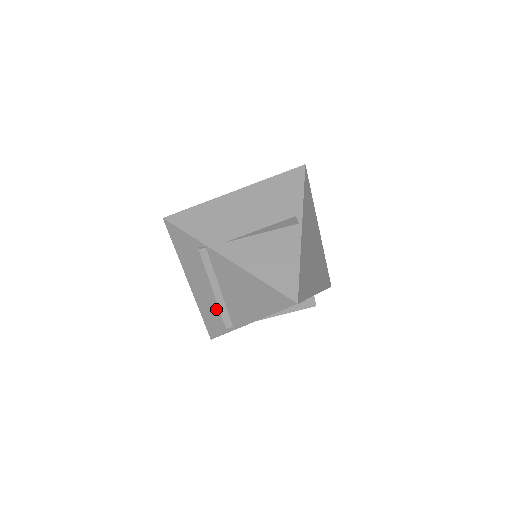
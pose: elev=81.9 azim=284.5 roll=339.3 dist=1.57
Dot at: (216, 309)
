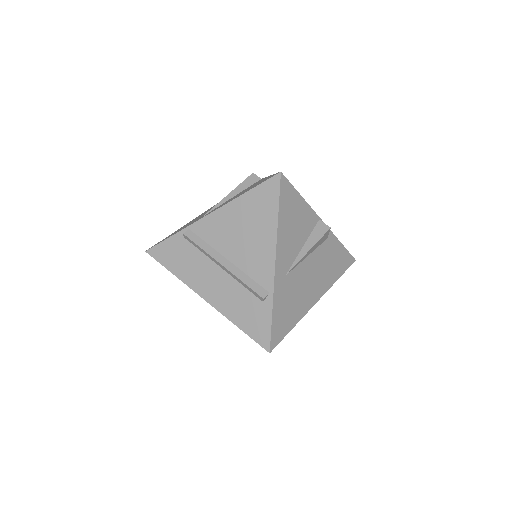
Dot at: (242, 294)
